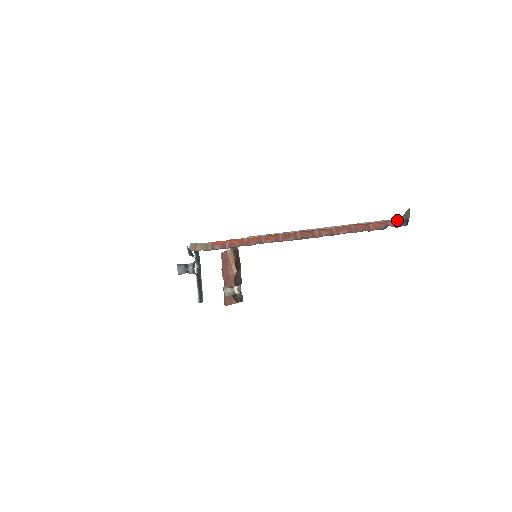
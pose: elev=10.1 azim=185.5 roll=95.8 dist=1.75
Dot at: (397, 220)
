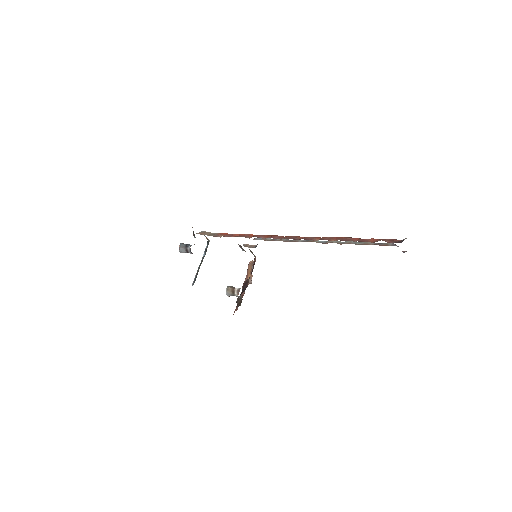
Dot at: occluded
